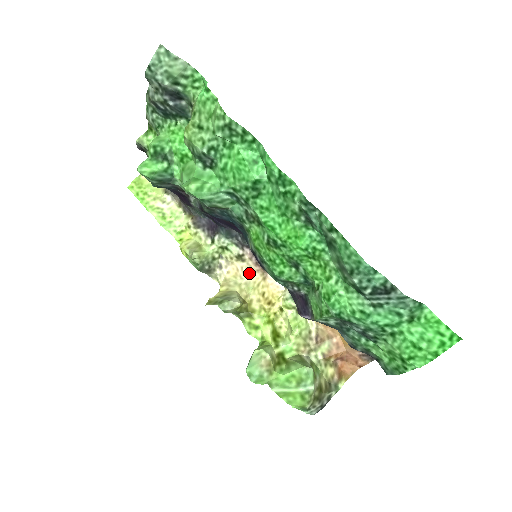
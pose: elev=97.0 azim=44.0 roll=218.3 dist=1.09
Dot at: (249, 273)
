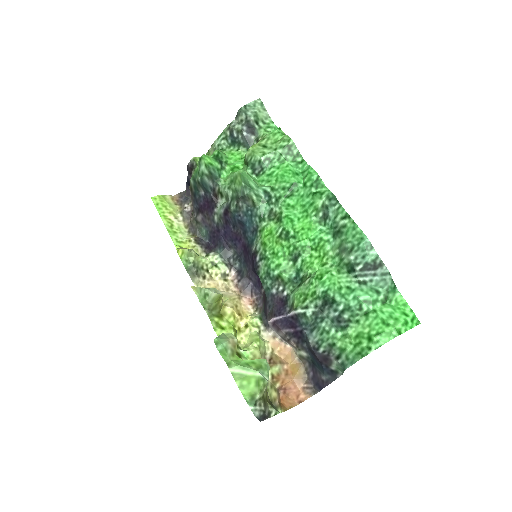
Dot at: (227, 290)
